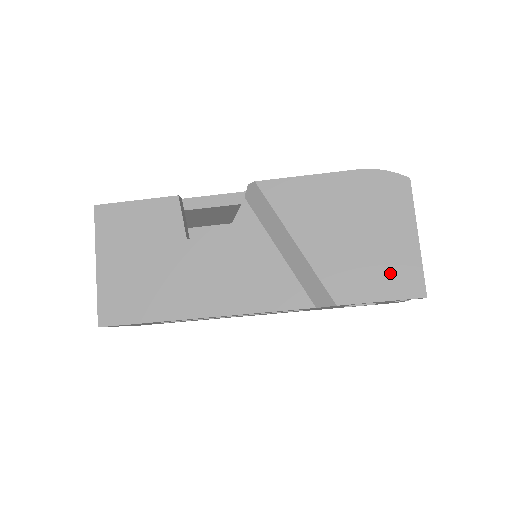
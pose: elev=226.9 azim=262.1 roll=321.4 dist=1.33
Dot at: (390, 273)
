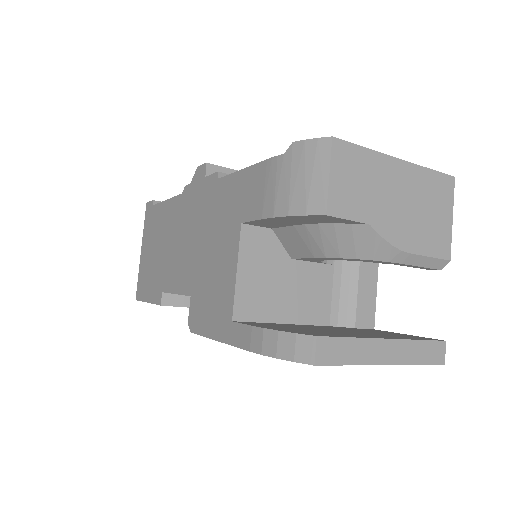
Dot at: occluded
